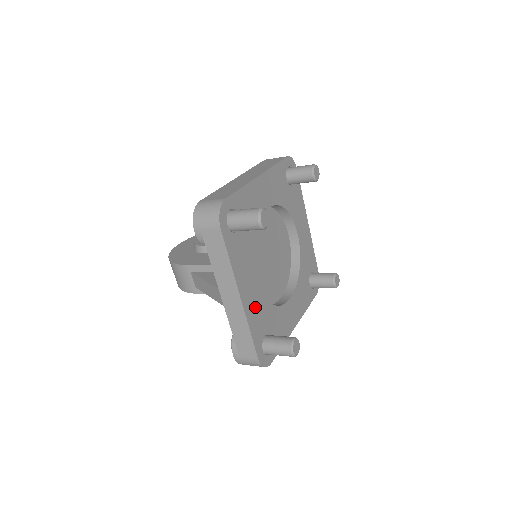
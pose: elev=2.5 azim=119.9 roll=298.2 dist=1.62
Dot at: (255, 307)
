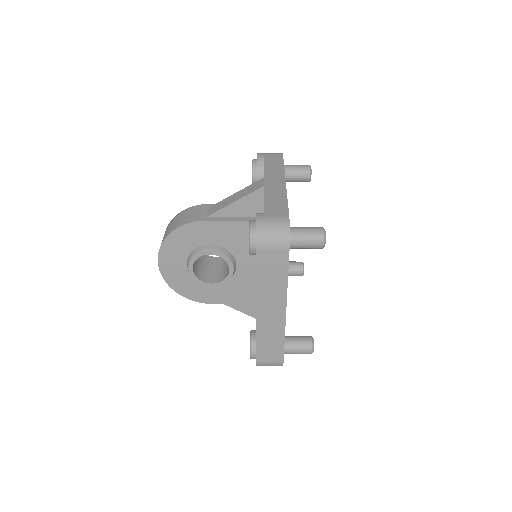
Dot at: occluded
